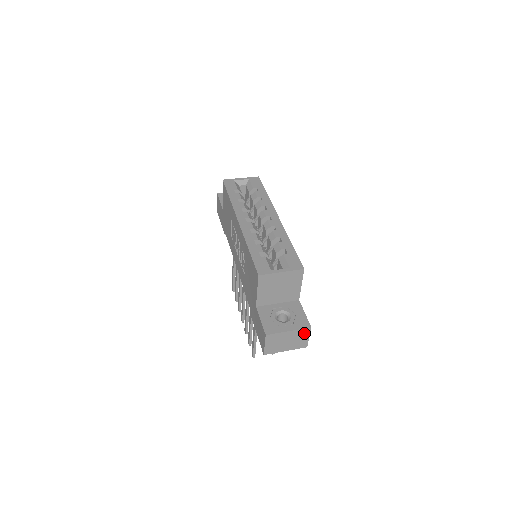
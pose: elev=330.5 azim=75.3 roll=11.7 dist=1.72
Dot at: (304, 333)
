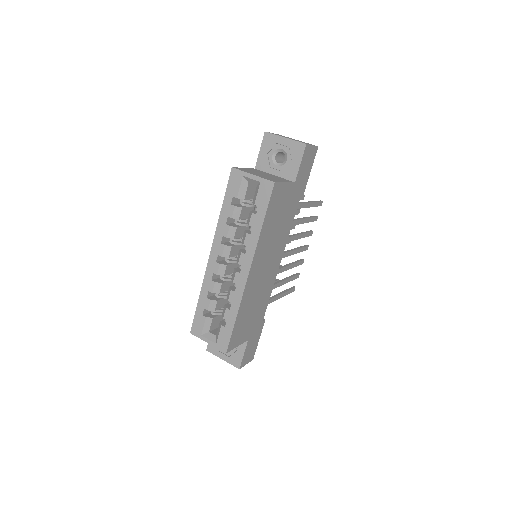
Dot at: occluded
